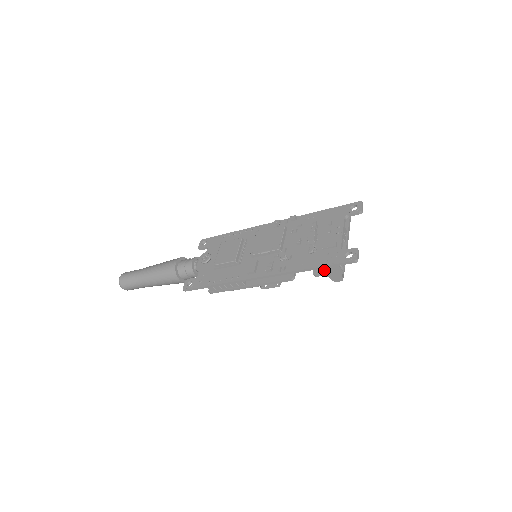
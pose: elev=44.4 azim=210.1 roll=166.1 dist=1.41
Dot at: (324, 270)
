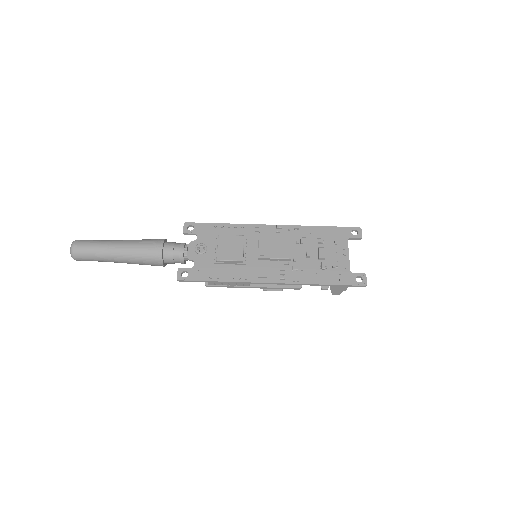
Dot at: (333, 286)
